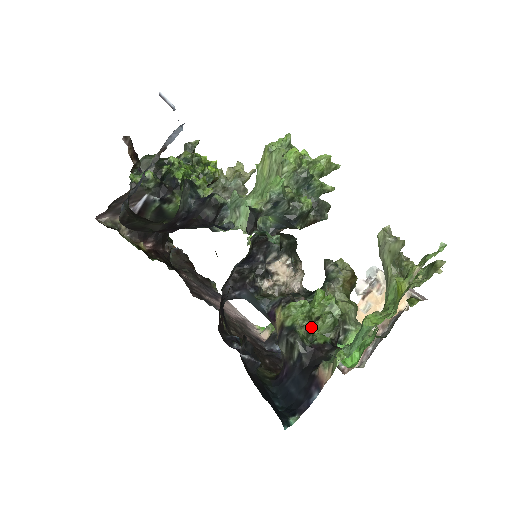
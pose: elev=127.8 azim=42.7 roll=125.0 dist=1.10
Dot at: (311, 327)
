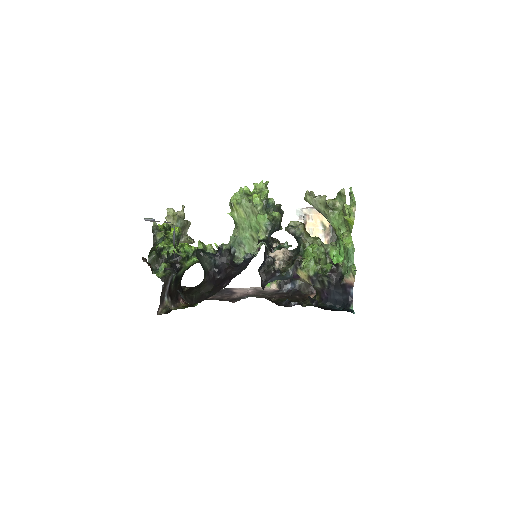
Dot at: occluded
